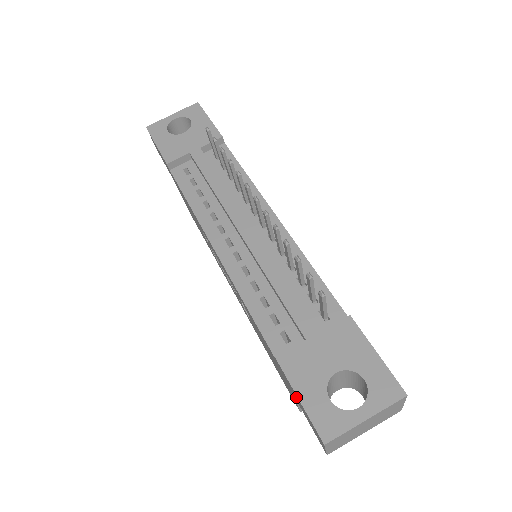
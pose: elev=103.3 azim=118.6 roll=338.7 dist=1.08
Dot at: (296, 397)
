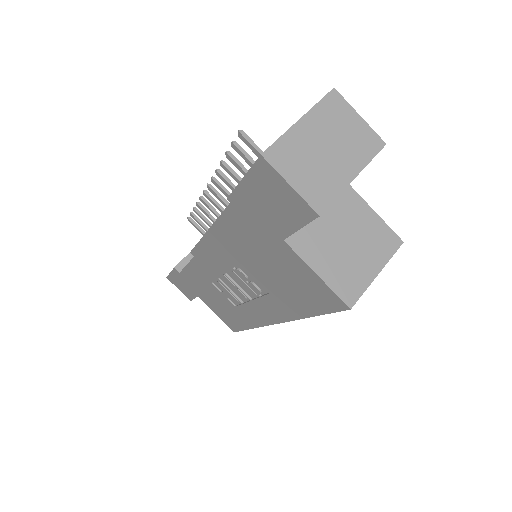
Dot at: (257, 202)
